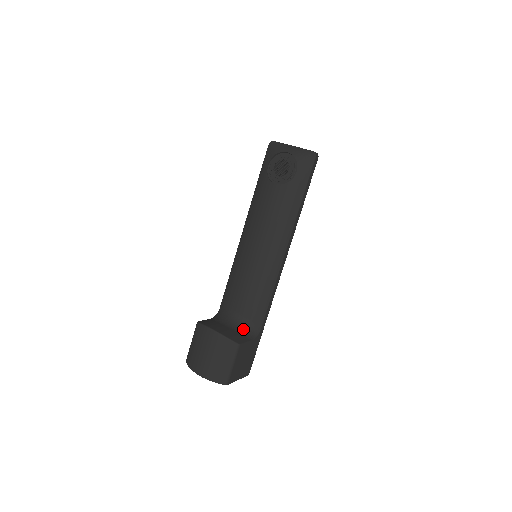
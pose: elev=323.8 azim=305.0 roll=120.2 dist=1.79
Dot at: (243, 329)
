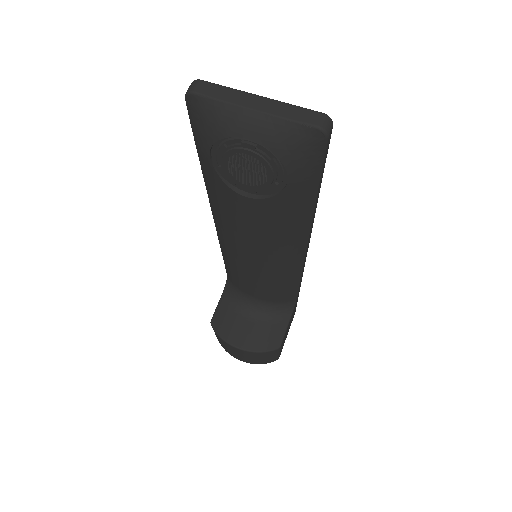
Dot at: (274, 312)
